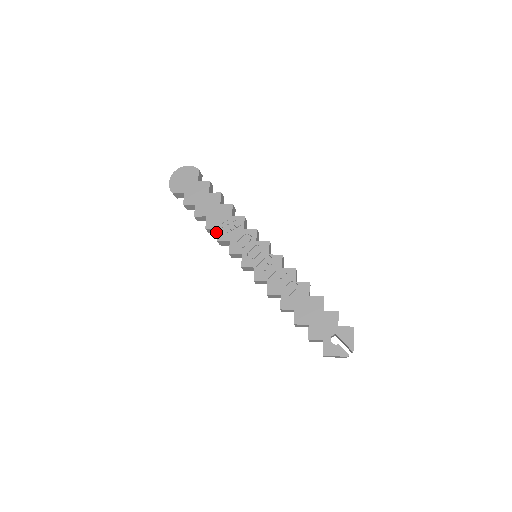
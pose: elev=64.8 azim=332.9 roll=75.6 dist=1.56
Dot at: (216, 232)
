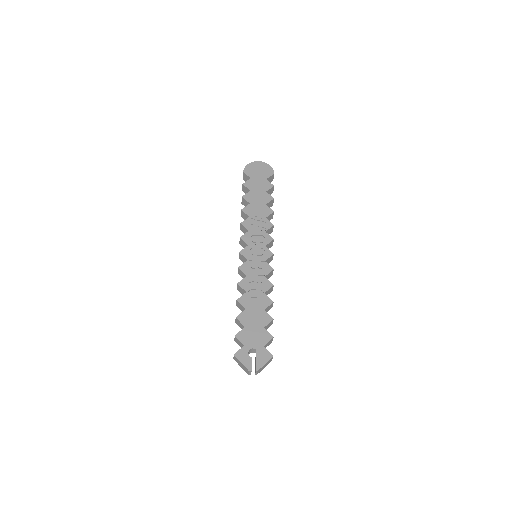
Dot at: occluded
